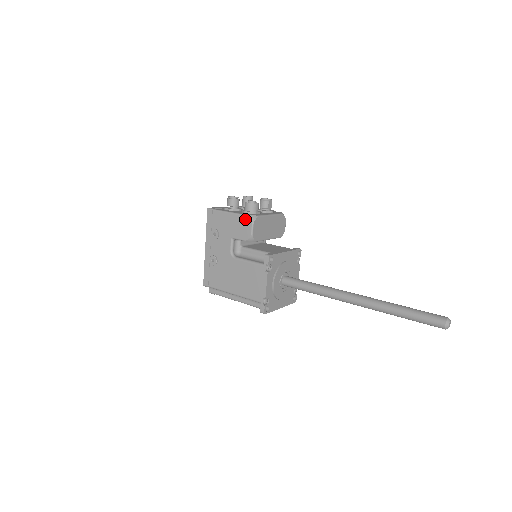
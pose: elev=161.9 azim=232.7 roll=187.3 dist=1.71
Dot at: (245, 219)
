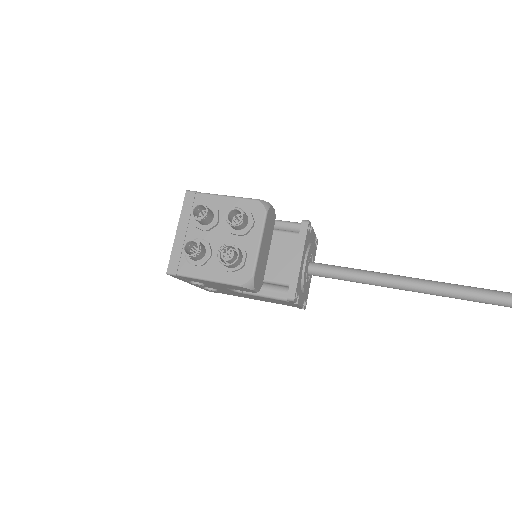
Dot at: occluded
